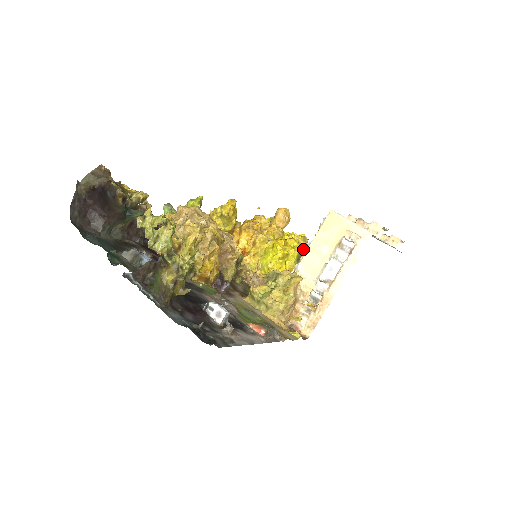
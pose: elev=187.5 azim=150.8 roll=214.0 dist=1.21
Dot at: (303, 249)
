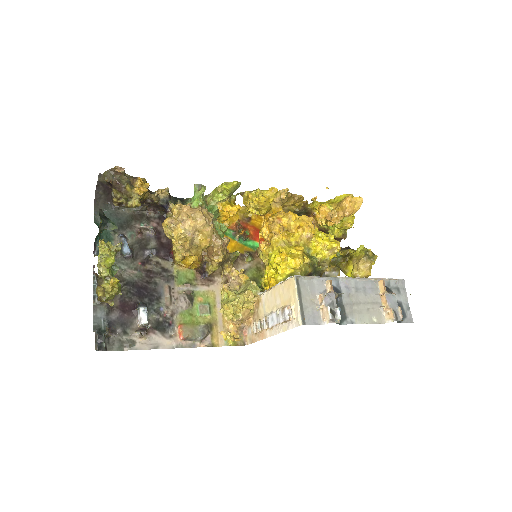
Dot at: (297, 272)
